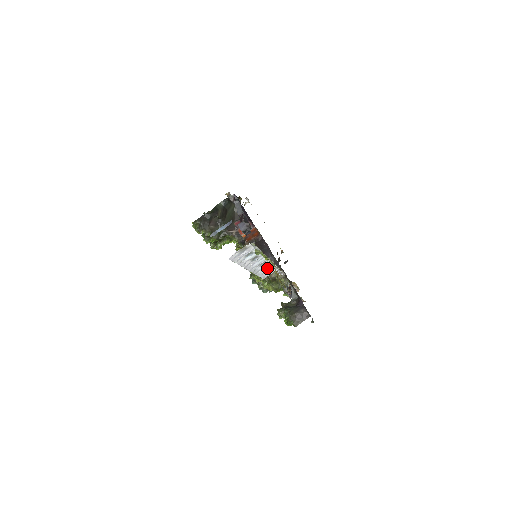
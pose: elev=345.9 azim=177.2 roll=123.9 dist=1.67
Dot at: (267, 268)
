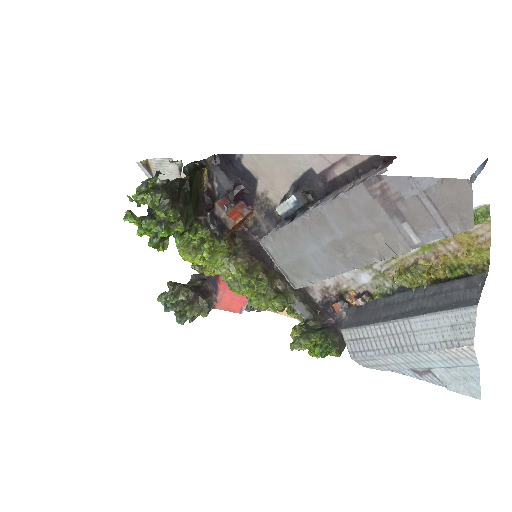
Dot at: occluded
